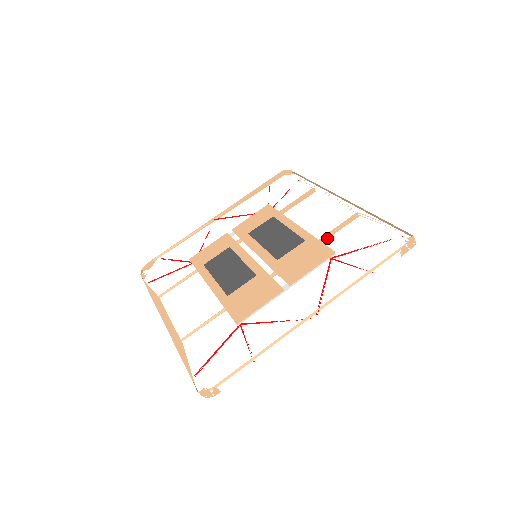
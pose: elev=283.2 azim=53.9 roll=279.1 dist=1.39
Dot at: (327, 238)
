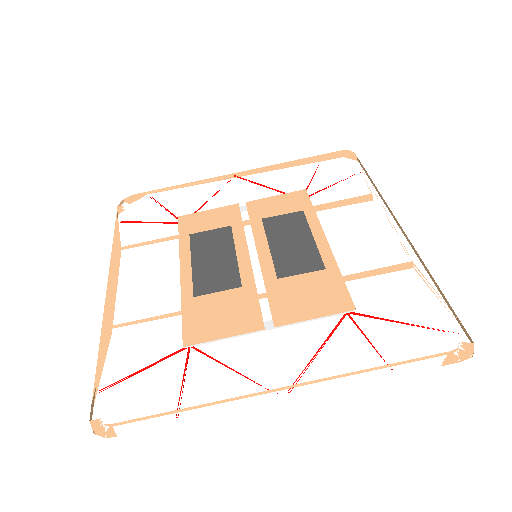
Dot at: (356, 278)
